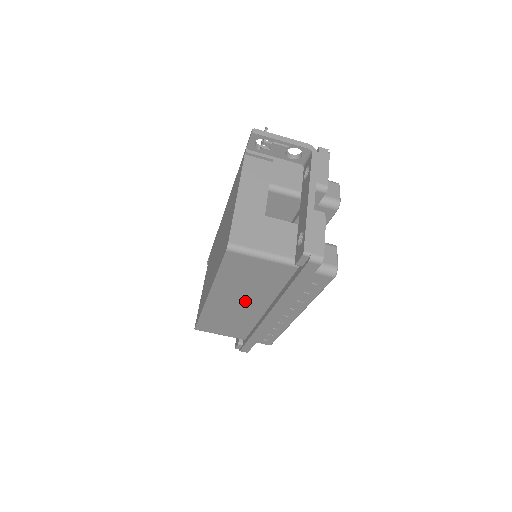
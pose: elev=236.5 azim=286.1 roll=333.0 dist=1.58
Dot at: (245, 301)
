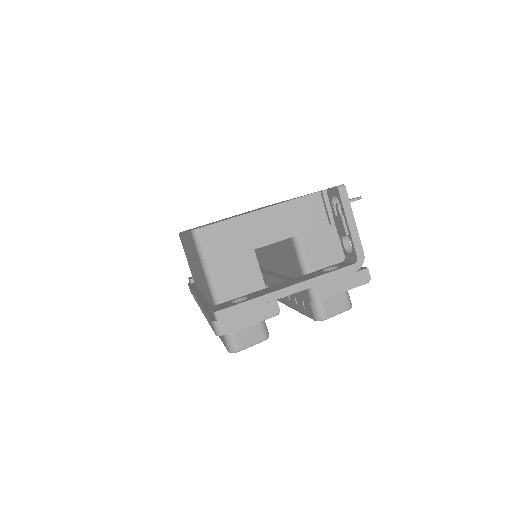
Dot at: occluded
